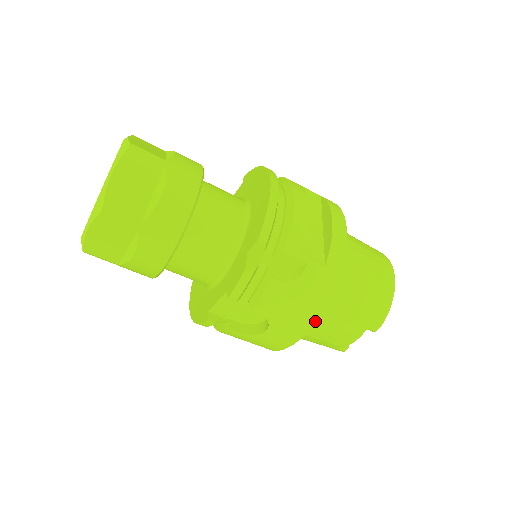
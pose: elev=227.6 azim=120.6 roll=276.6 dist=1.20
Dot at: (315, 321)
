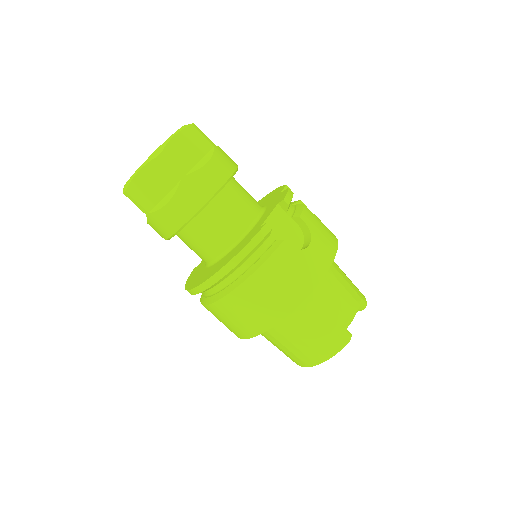
Dot at: (337, 248)
